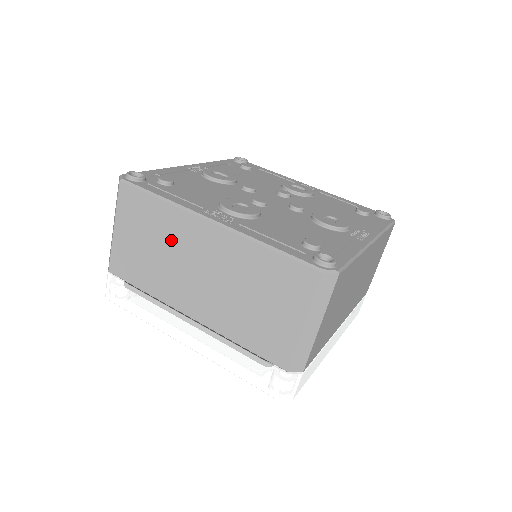
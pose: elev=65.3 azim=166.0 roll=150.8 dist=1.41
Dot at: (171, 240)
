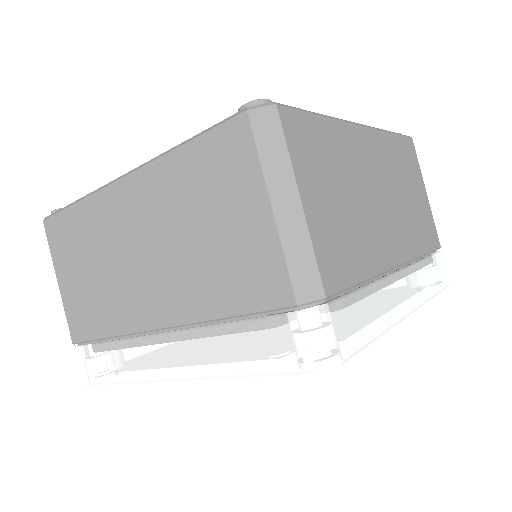
Dot at: (101, 241)
